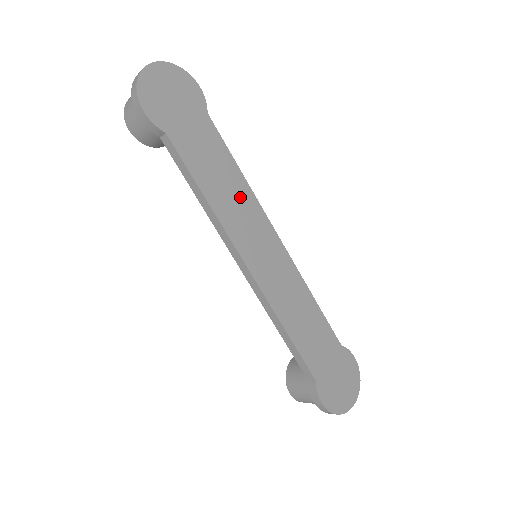
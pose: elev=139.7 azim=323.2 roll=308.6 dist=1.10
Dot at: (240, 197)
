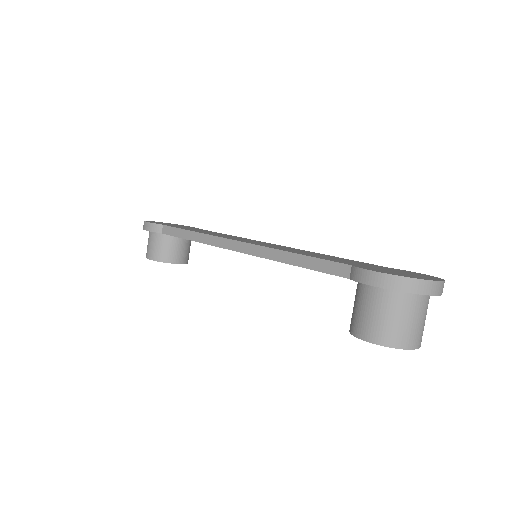
Dot at: occluded
